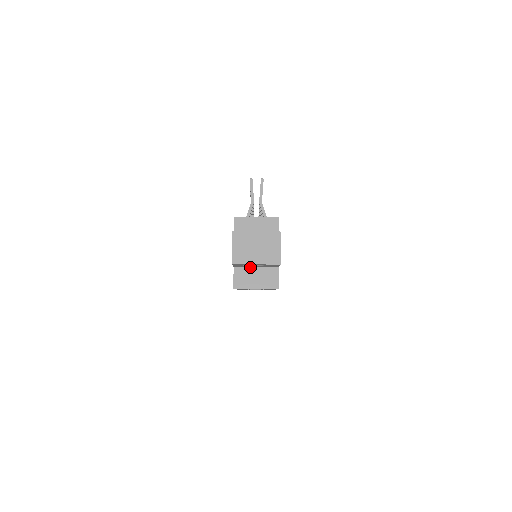
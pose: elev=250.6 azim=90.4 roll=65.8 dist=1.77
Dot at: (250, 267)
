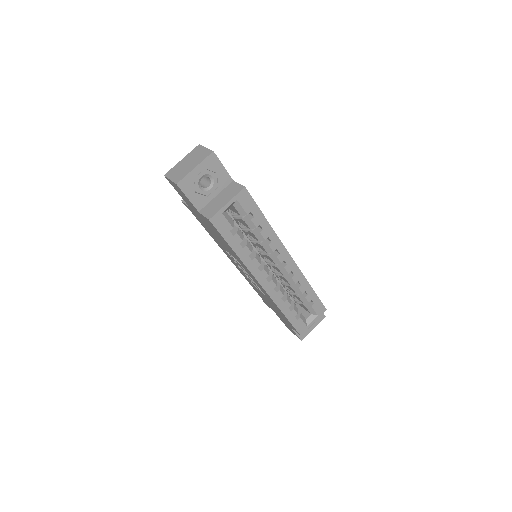
Dot at: (211, 201)
